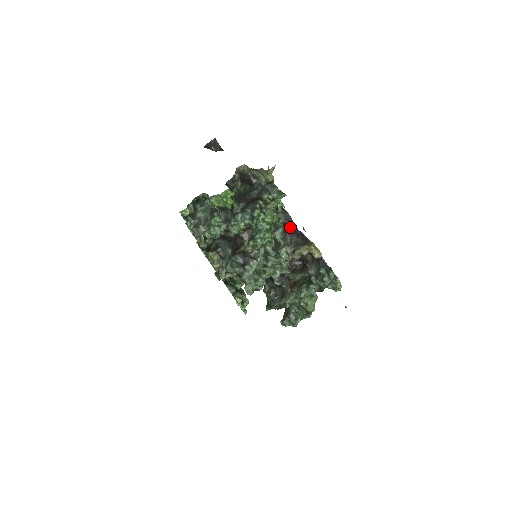
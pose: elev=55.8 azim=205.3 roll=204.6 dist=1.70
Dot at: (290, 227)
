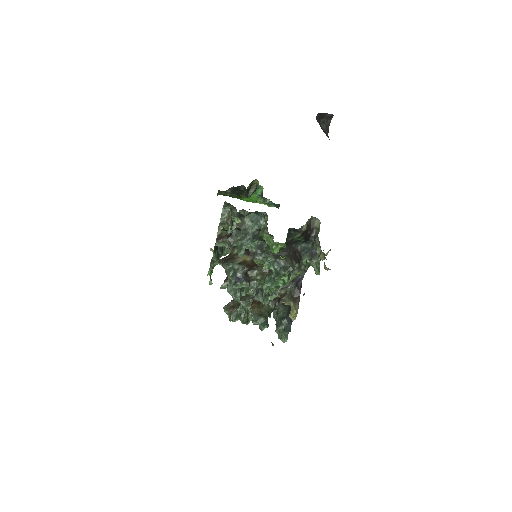
Dot at: (299, 275)
